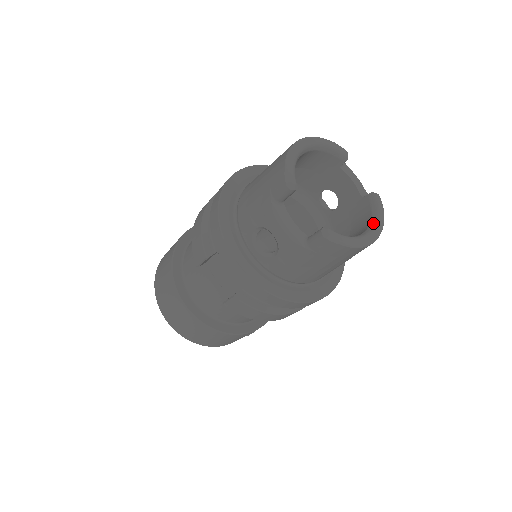
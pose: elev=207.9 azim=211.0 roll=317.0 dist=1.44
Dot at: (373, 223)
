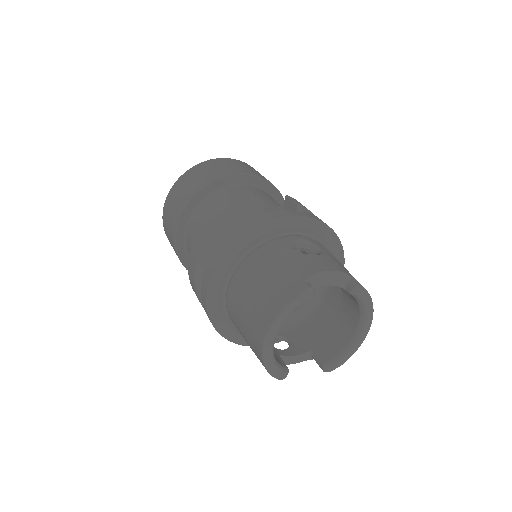
Dot at: (363, 318)
